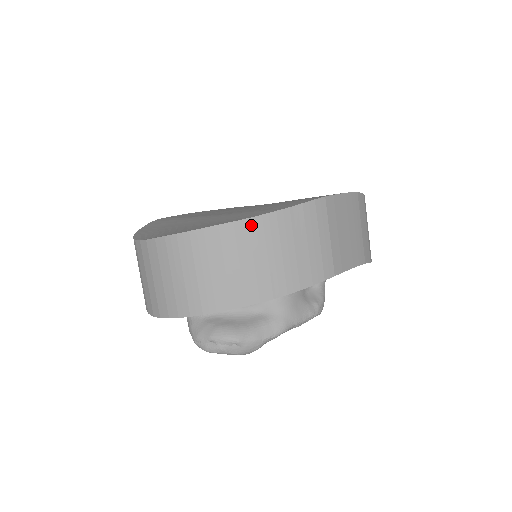
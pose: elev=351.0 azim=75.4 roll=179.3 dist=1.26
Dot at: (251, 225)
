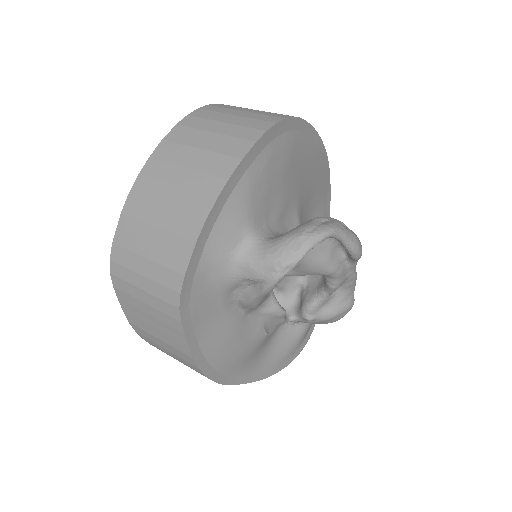
Dot at: occluded
